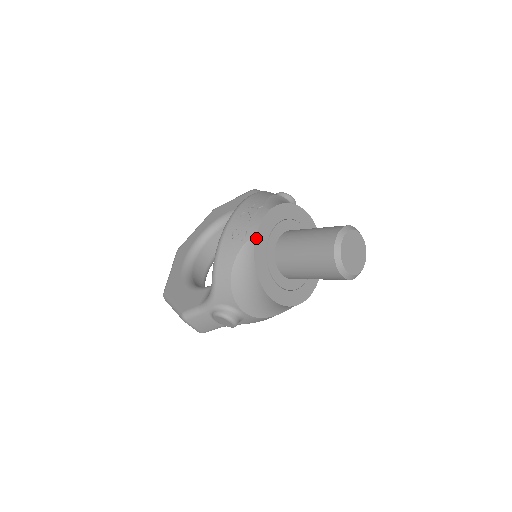
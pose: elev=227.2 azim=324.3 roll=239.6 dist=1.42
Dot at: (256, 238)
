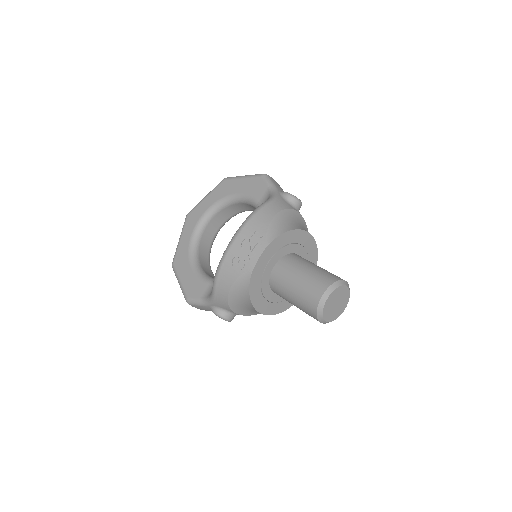
Dot at: (253, 272)
